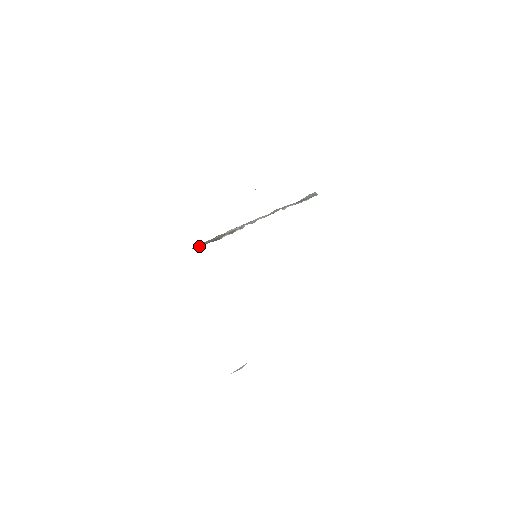
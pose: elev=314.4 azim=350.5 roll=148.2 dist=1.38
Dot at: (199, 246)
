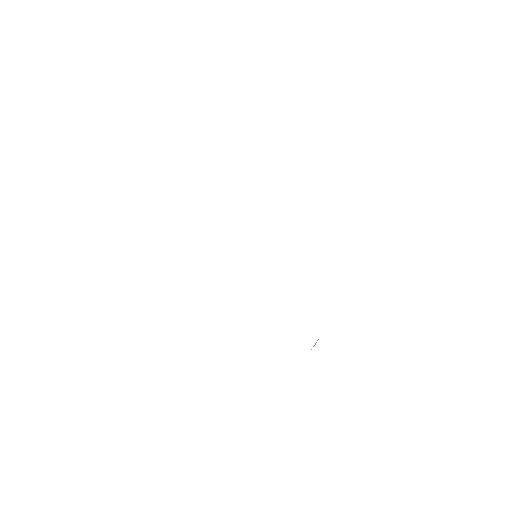
Dot at: occluded
